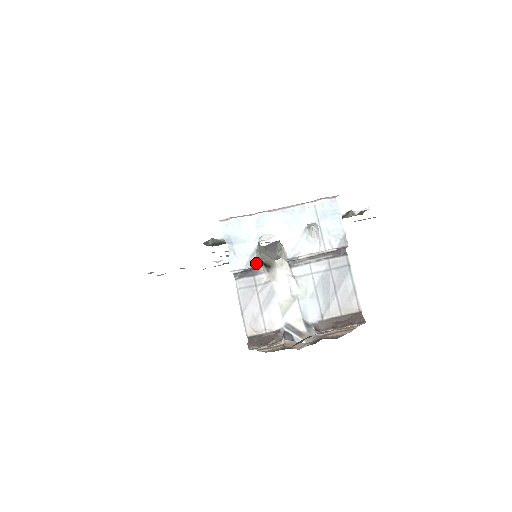
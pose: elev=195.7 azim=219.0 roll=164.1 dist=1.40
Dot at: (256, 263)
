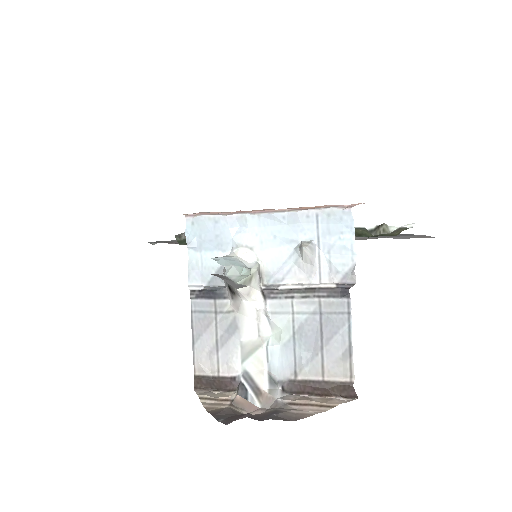
Dot at: (223, 281)
